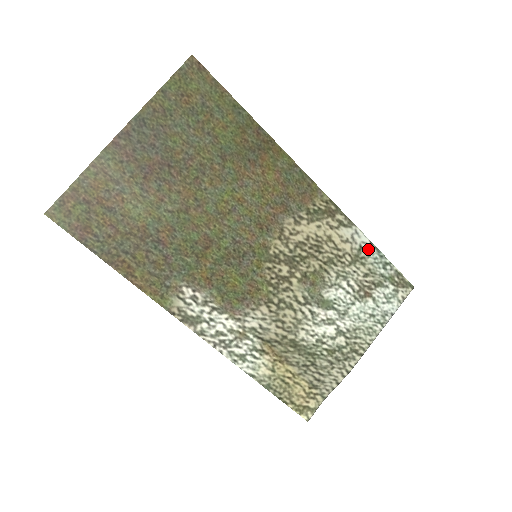
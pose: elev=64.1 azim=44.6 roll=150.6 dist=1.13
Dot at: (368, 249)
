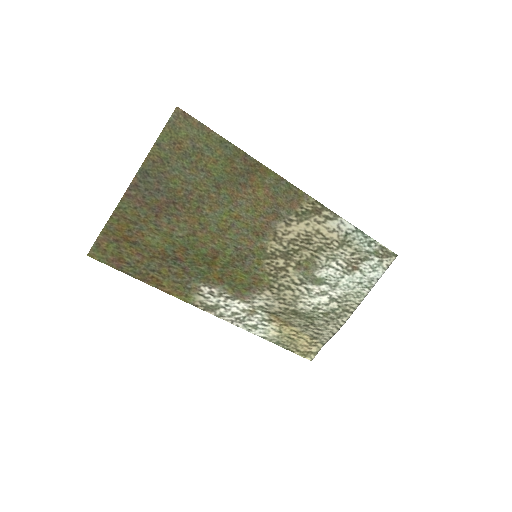
Dot at: (353, 233)
